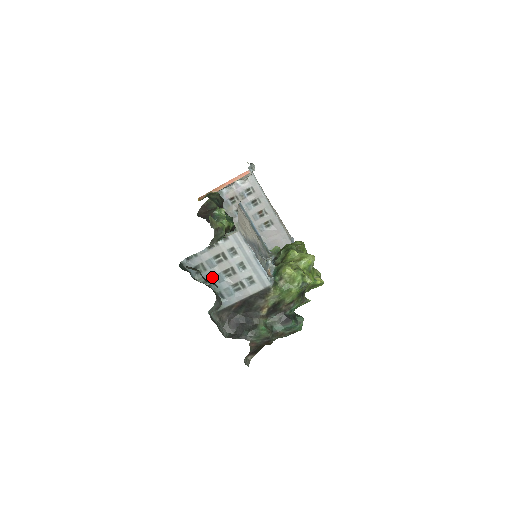
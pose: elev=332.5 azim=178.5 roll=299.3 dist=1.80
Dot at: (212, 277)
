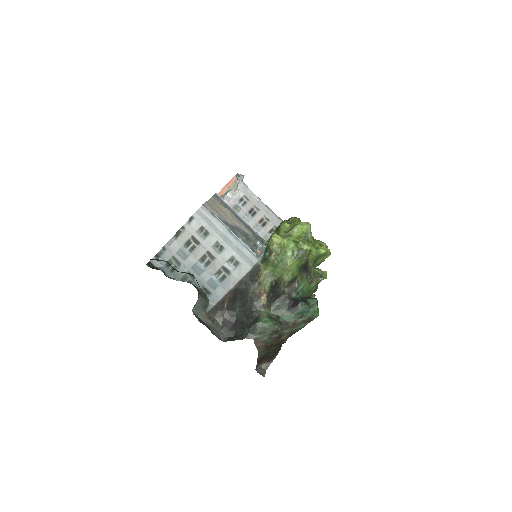
Dot at: (189, 270)
